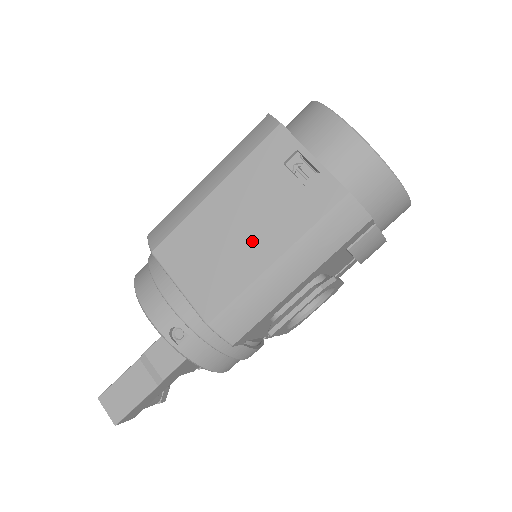
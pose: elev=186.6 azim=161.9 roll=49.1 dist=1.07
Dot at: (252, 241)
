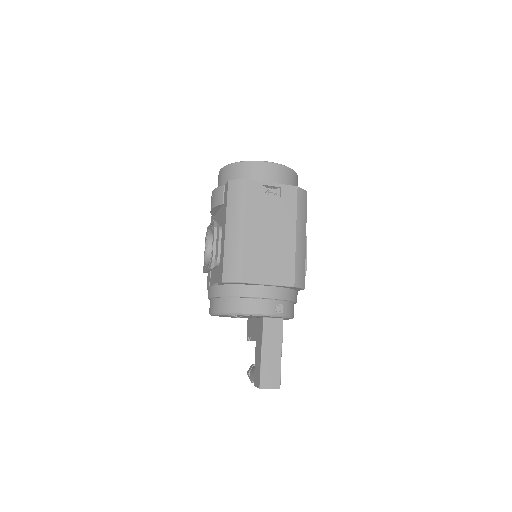
Dot at: (280, 236)
